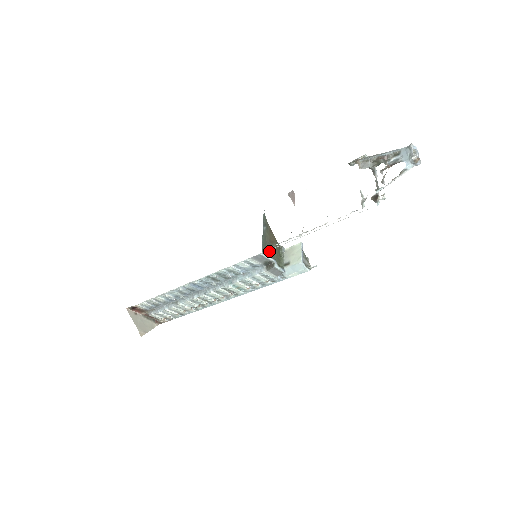
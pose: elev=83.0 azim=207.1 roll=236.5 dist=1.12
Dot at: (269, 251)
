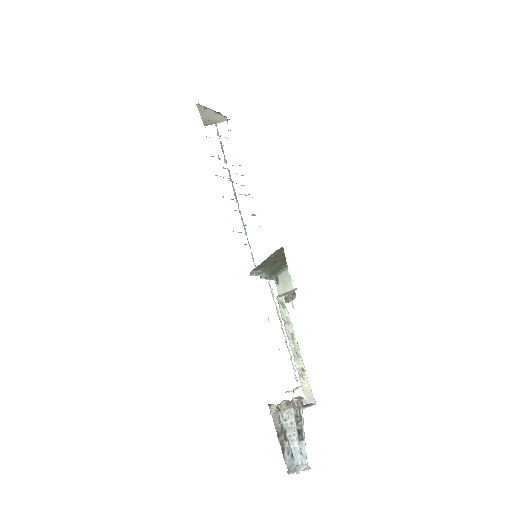
Dot at: (265, 268)
